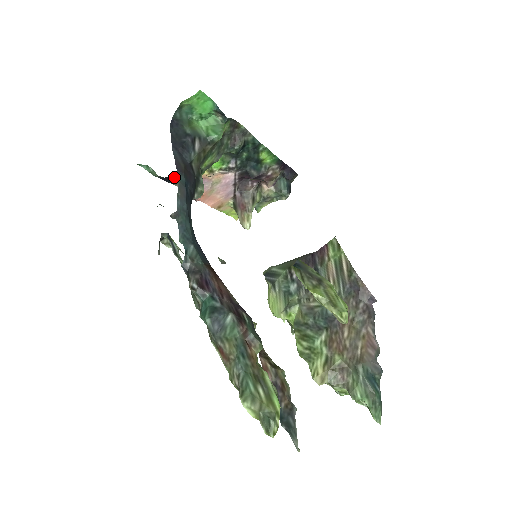
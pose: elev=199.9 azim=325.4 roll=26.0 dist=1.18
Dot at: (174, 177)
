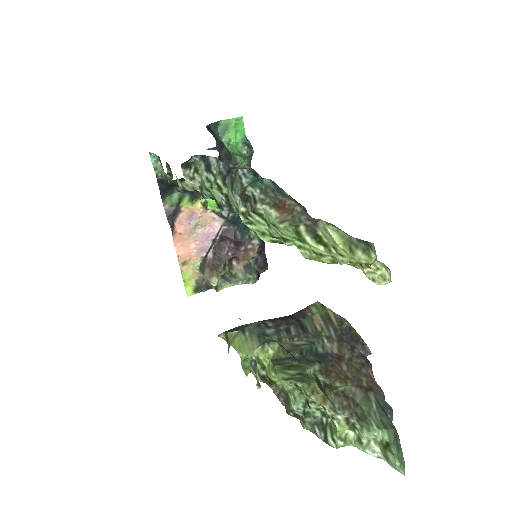
Dot at: (170, 191)
